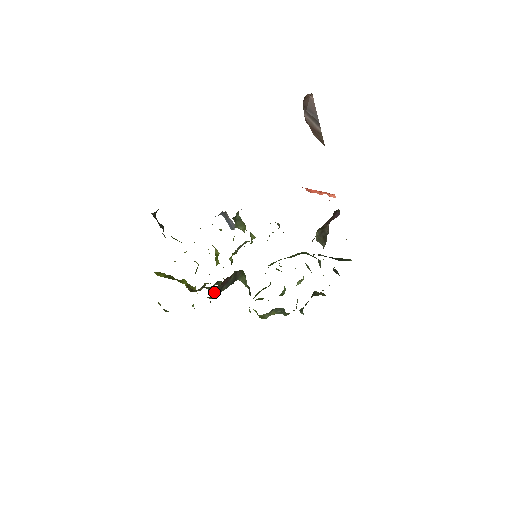
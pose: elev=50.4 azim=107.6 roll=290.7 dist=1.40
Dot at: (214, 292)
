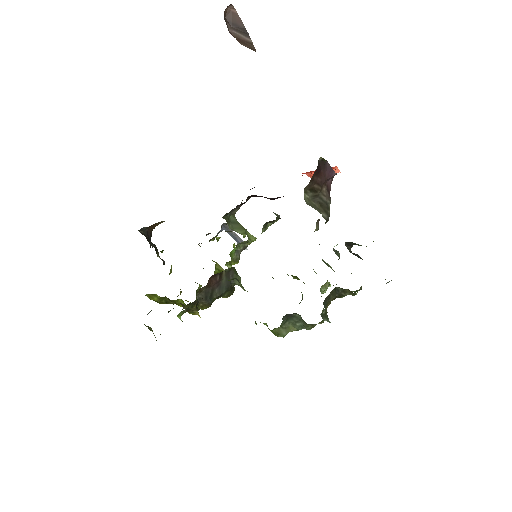
Dot at: (203, 298)
